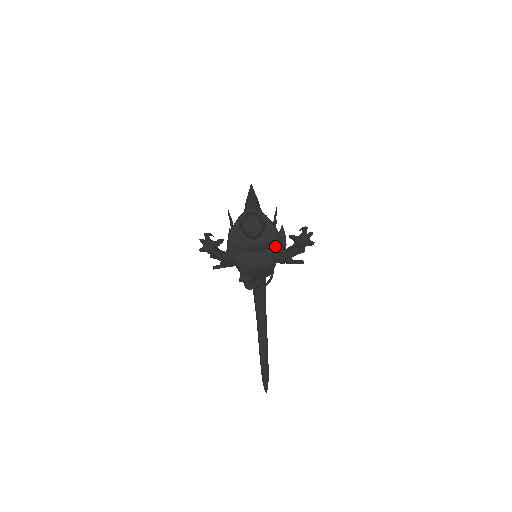
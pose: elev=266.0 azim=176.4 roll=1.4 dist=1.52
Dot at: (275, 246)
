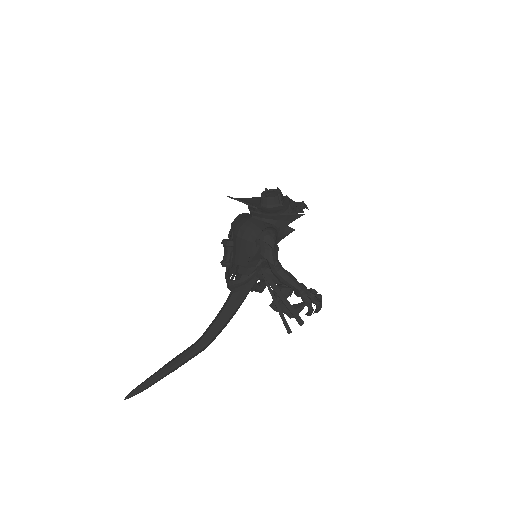
Dot at: (268, 212)
